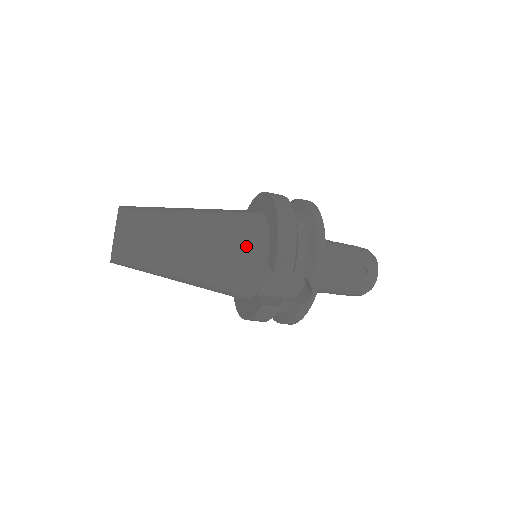
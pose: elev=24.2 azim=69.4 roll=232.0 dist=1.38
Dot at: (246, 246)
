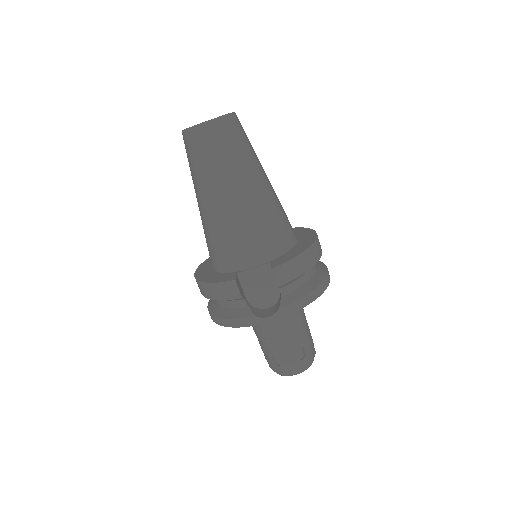
Dot at: (273, 235)
